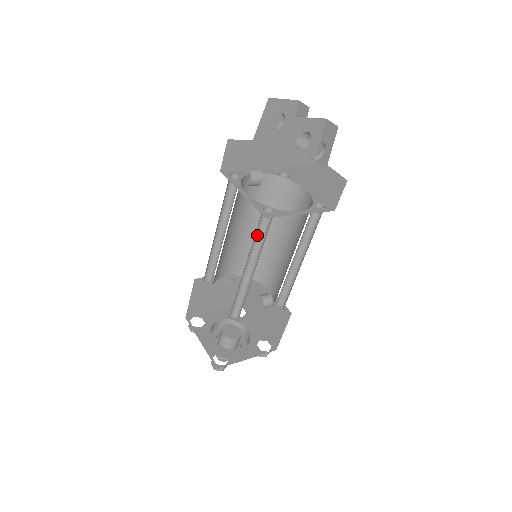
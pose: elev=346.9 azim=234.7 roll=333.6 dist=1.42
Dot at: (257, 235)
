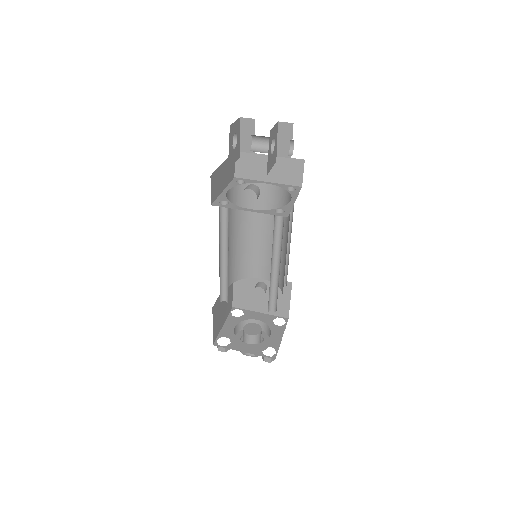
Dot at: (273, 236)
